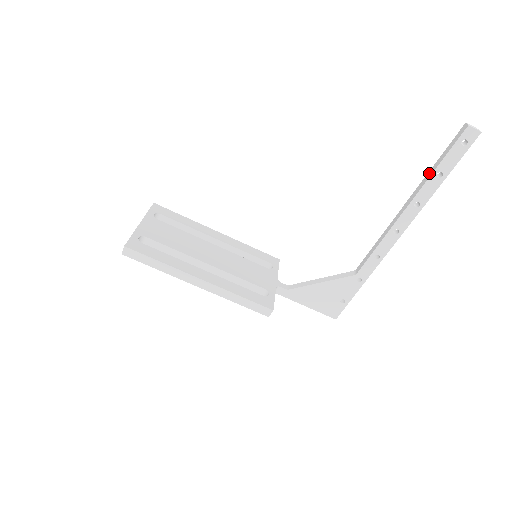
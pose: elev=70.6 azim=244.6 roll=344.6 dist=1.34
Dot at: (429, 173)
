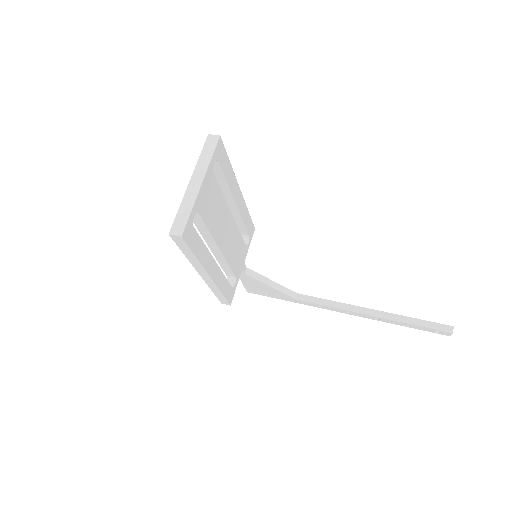
Dot at: (405, 319)
